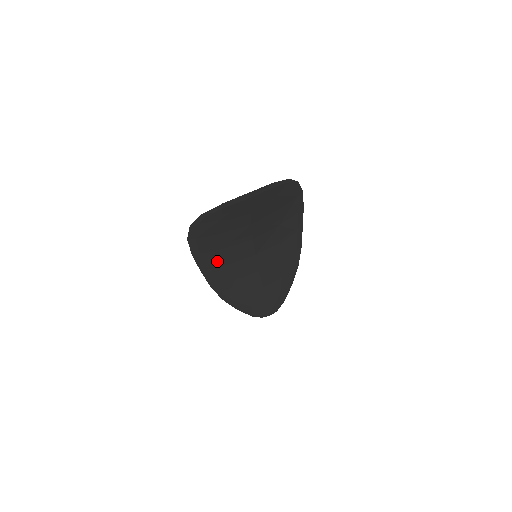
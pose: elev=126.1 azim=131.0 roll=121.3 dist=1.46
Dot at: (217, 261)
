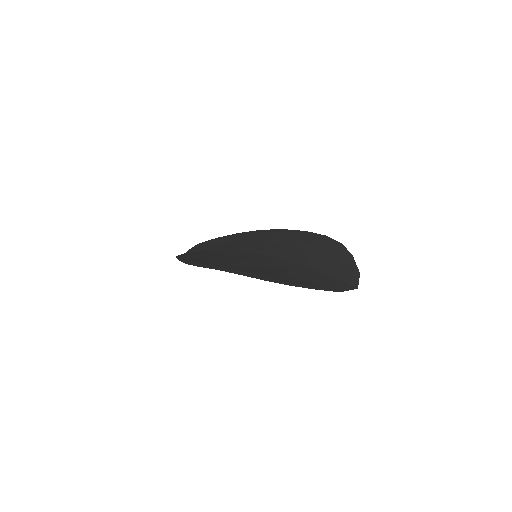
Dot at: occluded
